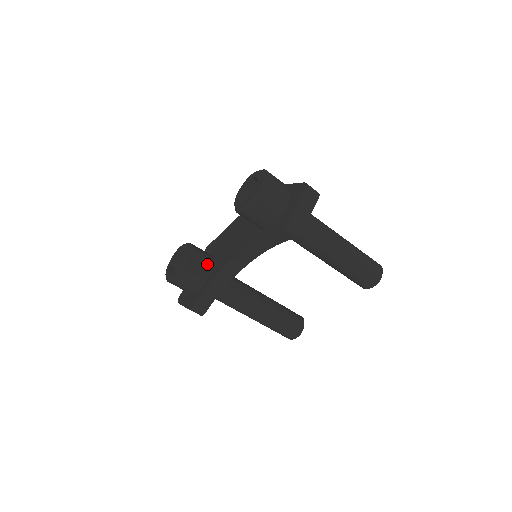
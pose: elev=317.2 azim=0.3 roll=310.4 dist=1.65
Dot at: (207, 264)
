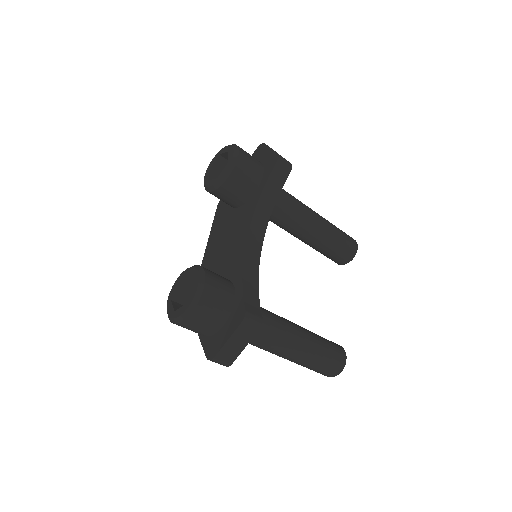
Dot at: occluded
